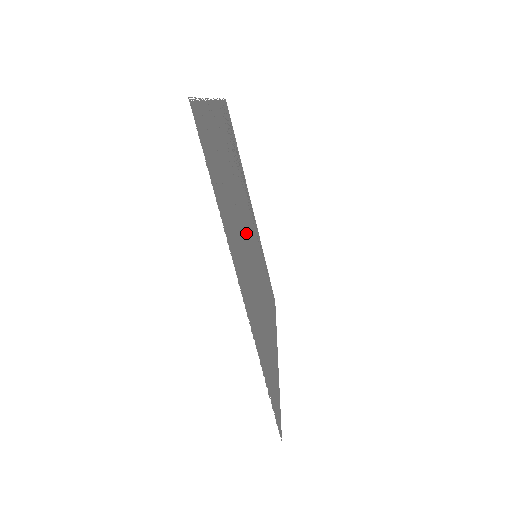
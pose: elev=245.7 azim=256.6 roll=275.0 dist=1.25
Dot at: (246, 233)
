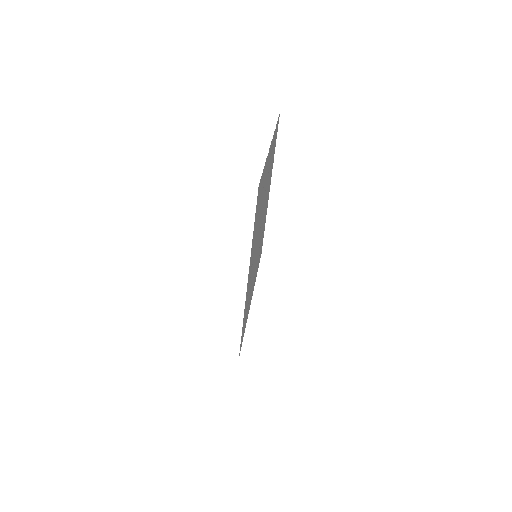
Dot at: occluded
